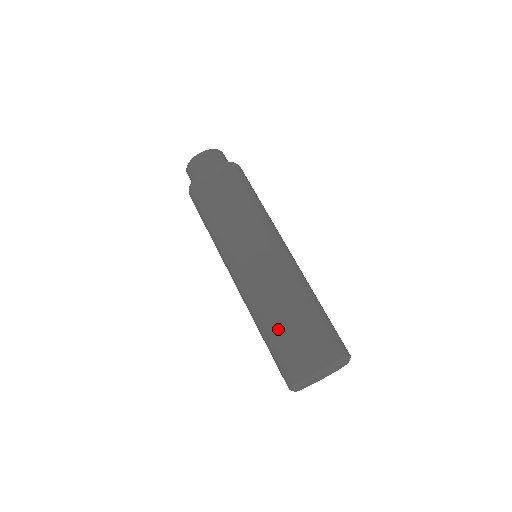
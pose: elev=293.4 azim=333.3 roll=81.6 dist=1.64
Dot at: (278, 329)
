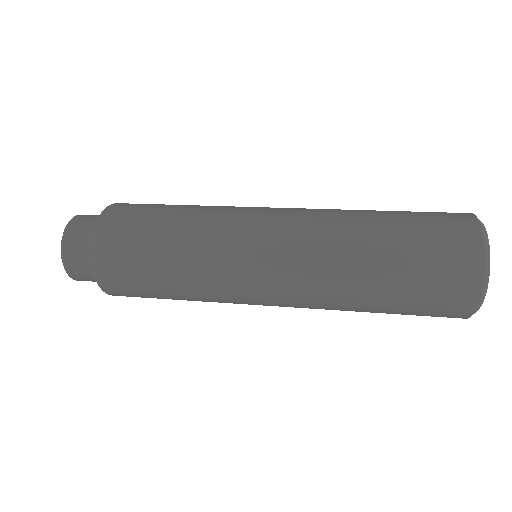
Dot at: (391, 221)
